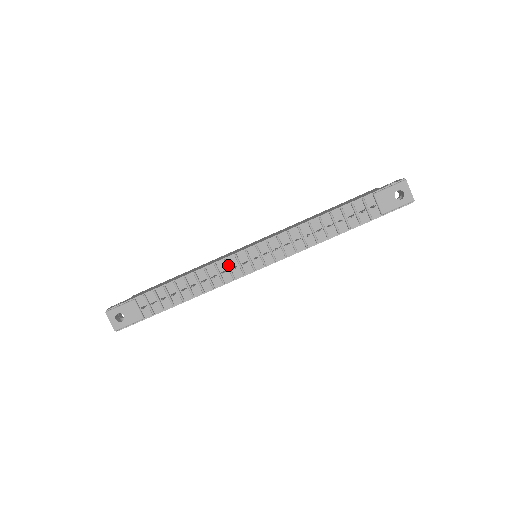
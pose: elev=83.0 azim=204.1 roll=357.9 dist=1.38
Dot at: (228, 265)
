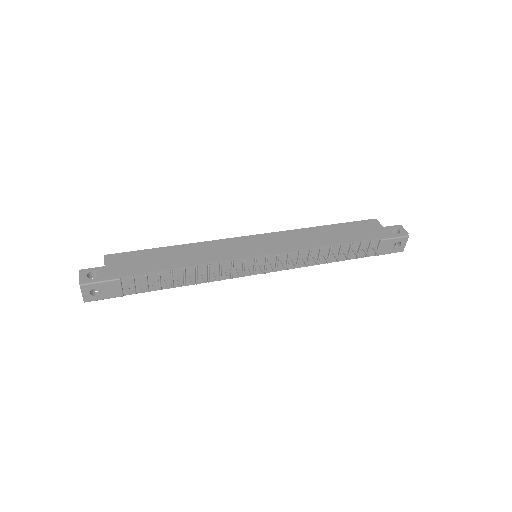
Dot at: (233, 267)
